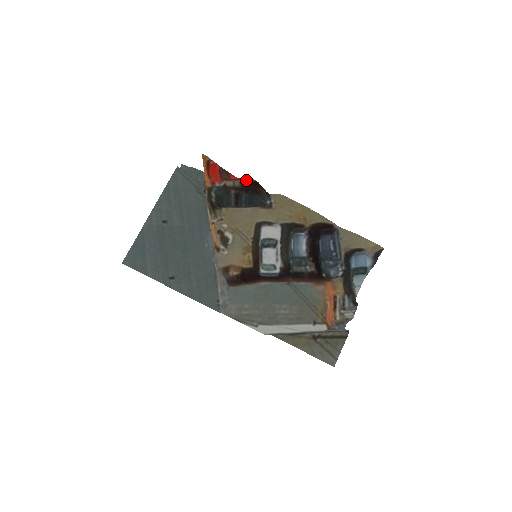
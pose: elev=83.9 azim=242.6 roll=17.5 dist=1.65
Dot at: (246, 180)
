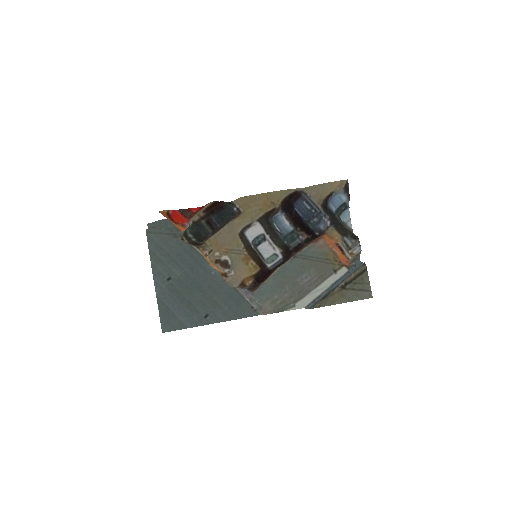
Dot at: (206, 207)
